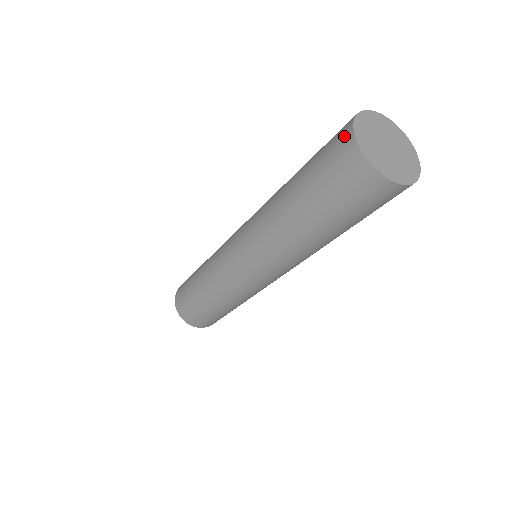
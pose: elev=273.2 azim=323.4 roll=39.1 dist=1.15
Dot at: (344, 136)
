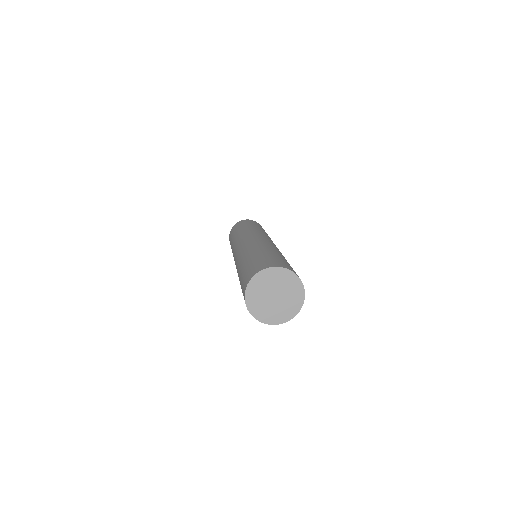
Dot at: occluded
